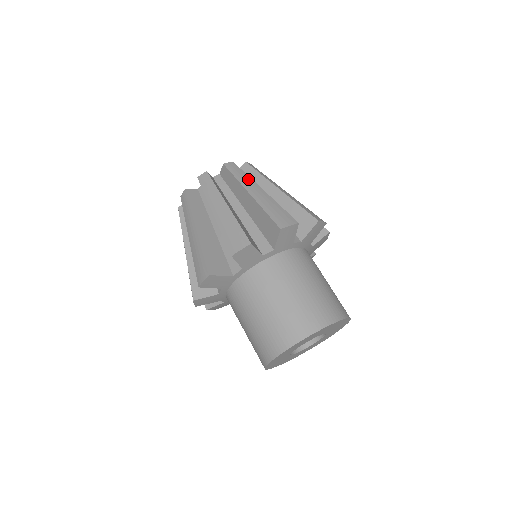
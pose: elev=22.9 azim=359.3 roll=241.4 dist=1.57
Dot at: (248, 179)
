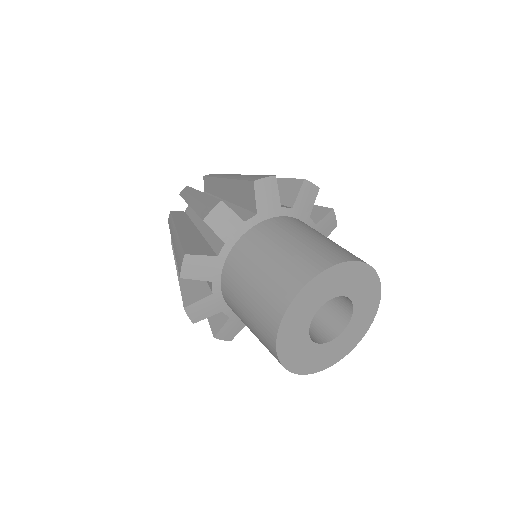
Dot at: occluded
